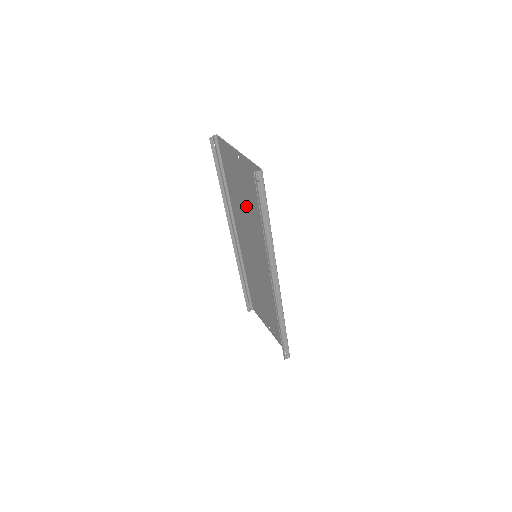
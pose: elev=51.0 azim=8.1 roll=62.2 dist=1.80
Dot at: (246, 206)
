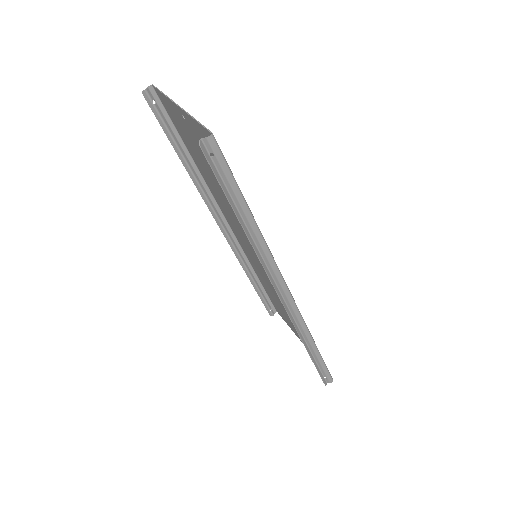
Dot at: (220, 189)
